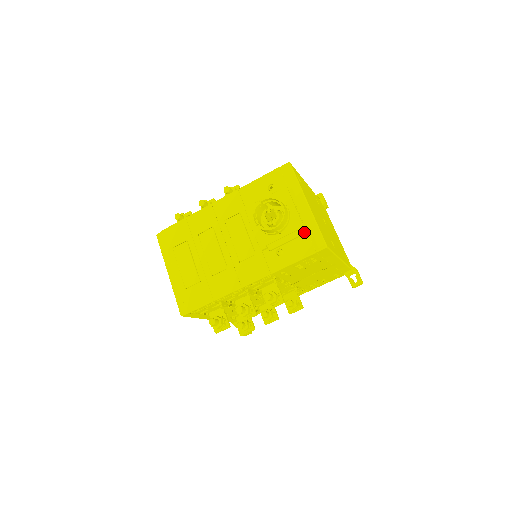
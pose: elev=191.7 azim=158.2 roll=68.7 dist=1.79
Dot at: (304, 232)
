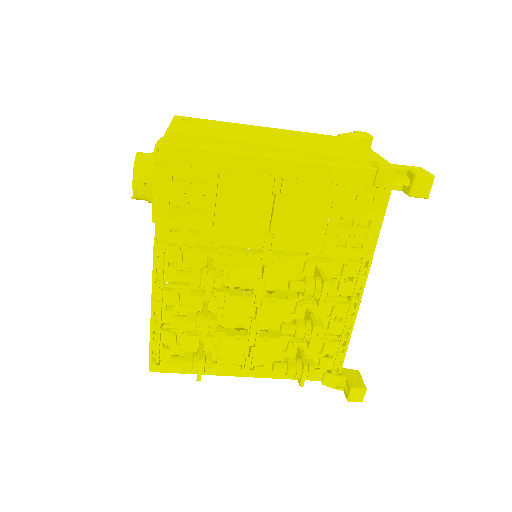
Dot at: occluded
